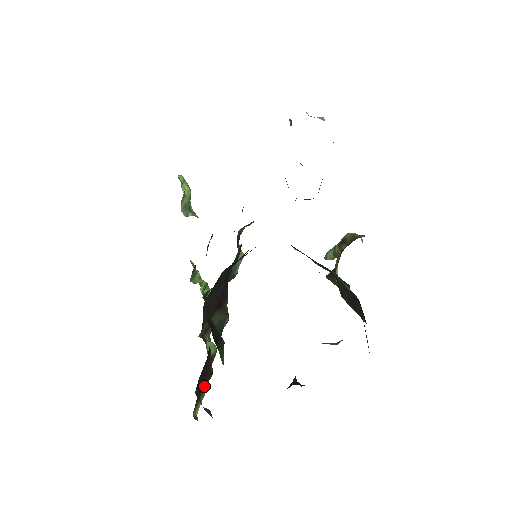
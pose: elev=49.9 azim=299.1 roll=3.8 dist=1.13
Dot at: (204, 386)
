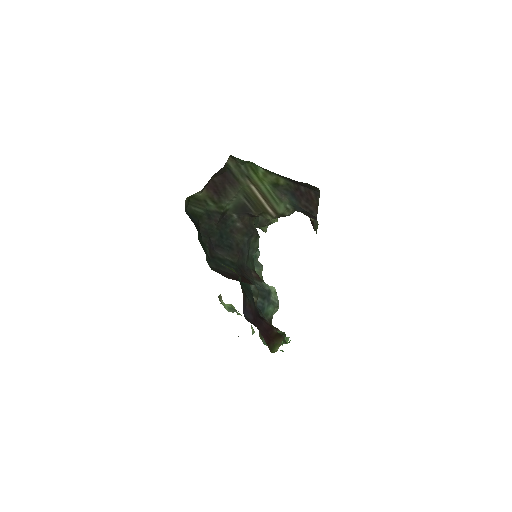
Dot at: (275, 341)
